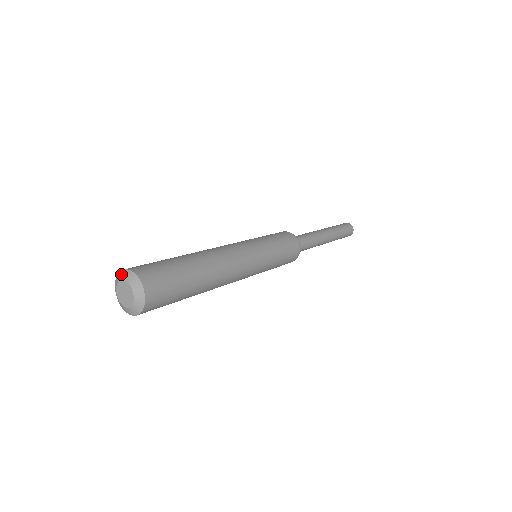
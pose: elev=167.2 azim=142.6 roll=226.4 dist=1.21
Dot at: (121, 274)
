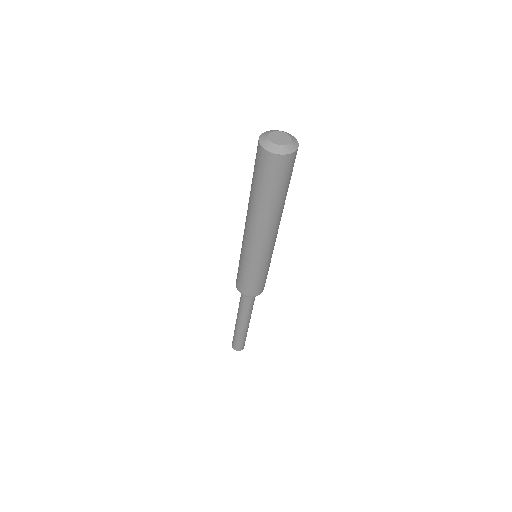
Dot at: (262, 137)
